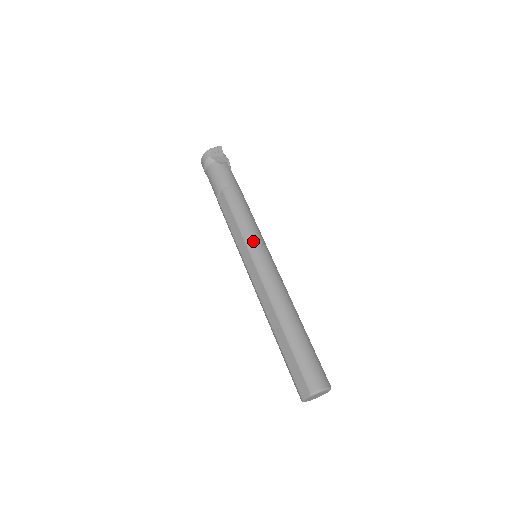
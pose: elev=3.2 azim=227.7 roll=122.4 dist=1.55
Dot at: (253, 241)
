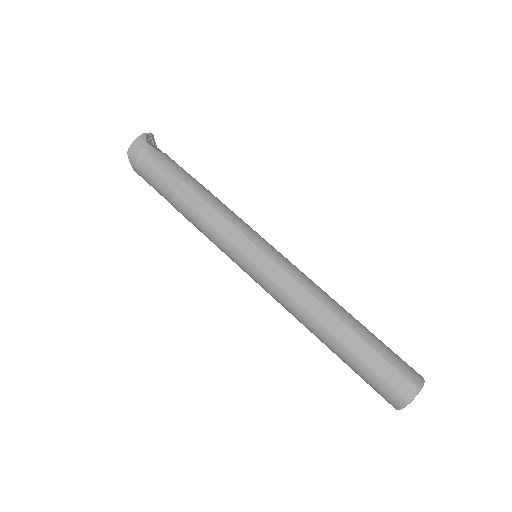
Dot at: (255, 234)
